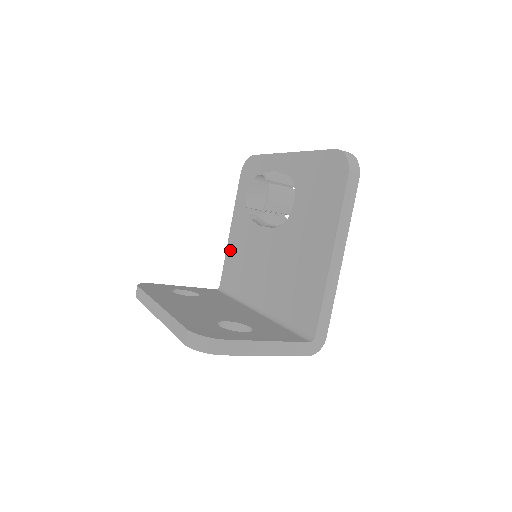
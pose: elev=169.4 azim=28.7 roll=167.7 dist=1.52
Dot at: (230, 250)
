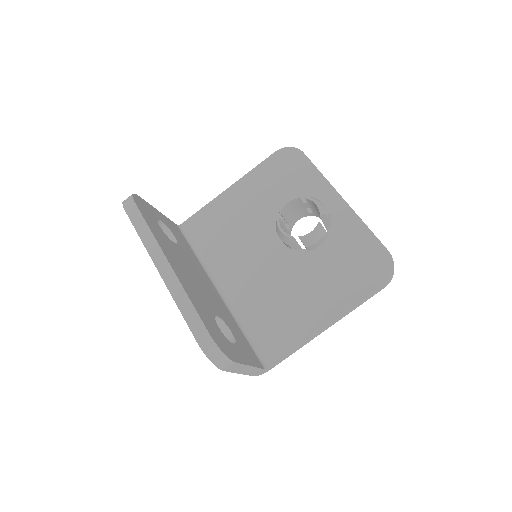
Dot at: (217, 206)
